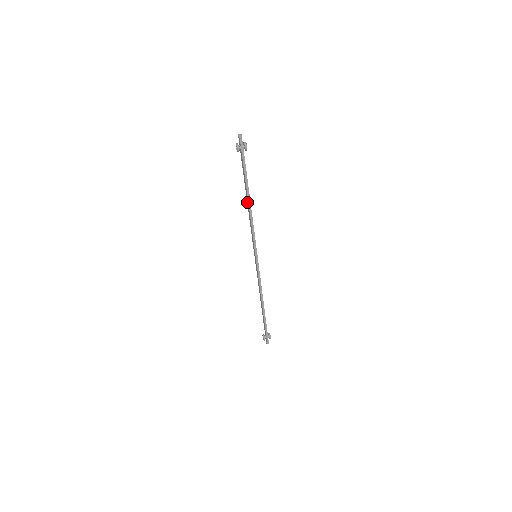
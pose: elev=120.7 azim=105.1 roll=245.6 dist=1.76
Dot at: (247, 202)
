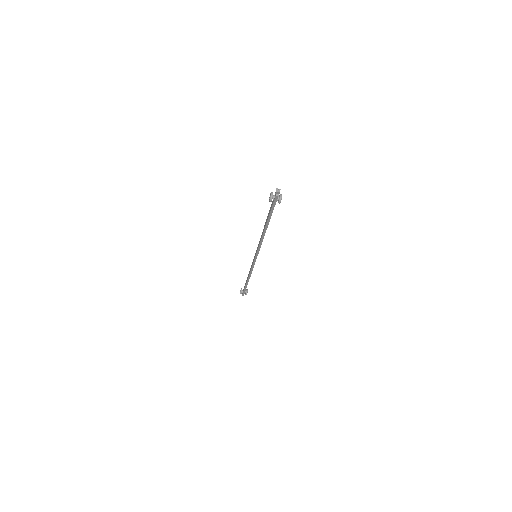
Dot at: (264, 227)
